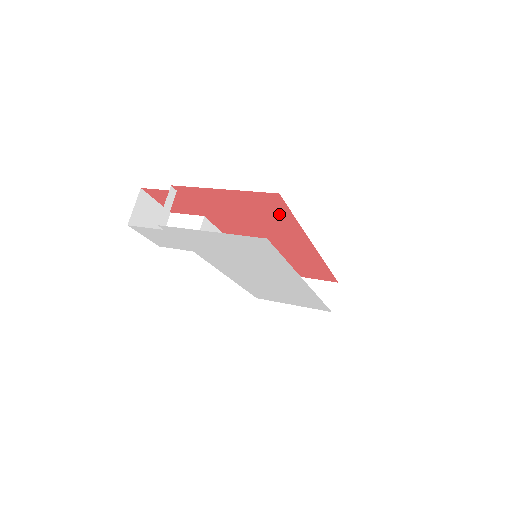
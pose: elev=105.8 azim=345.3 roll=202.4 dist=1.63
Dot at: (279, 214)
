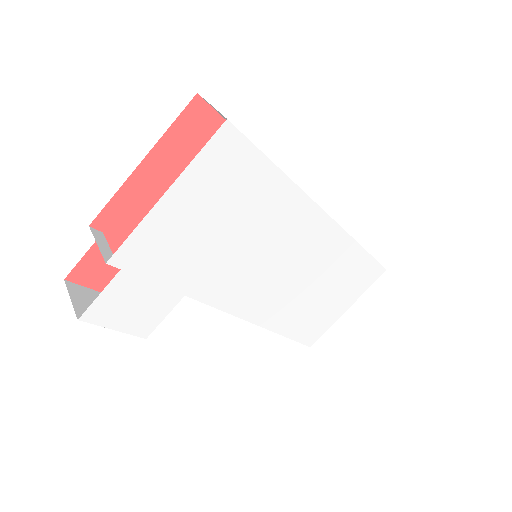
Dot at: occluded
